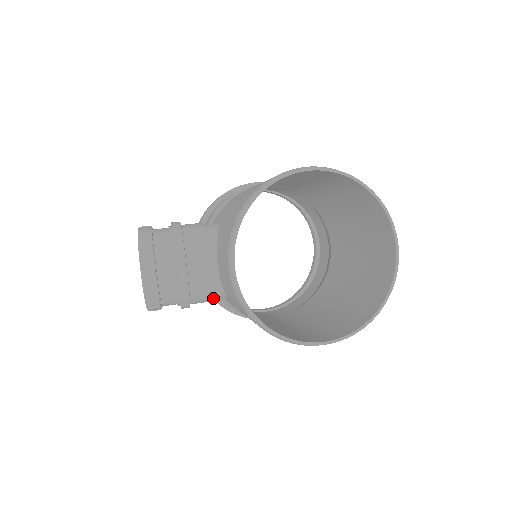
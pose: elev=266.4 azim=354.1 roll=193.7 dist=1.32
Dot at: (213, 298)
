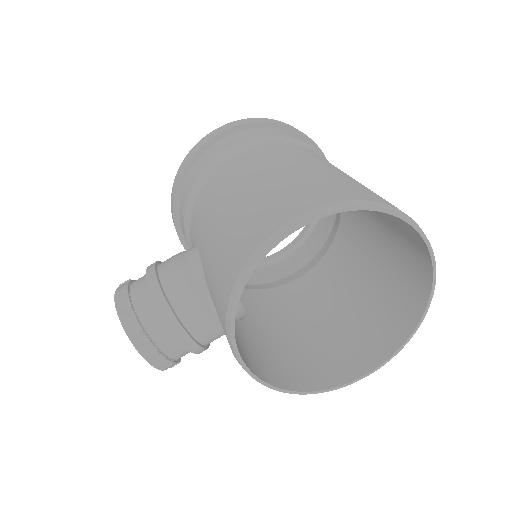
Dot at: occluded
